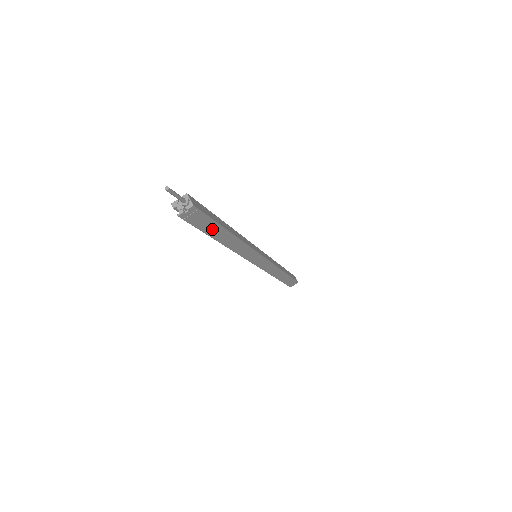
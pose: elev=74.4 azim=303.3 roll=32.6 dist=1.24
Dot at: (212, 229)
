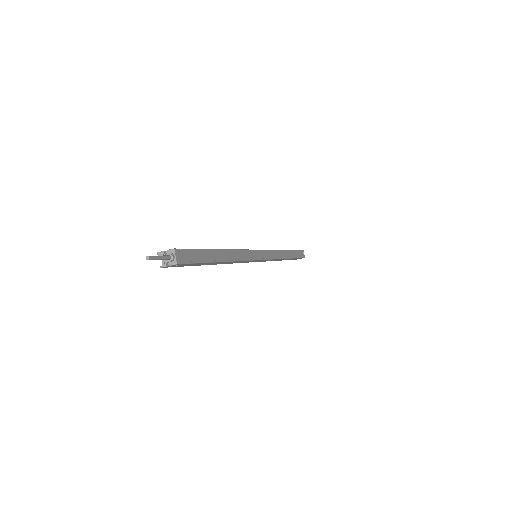
Dot at: (201, 264)
